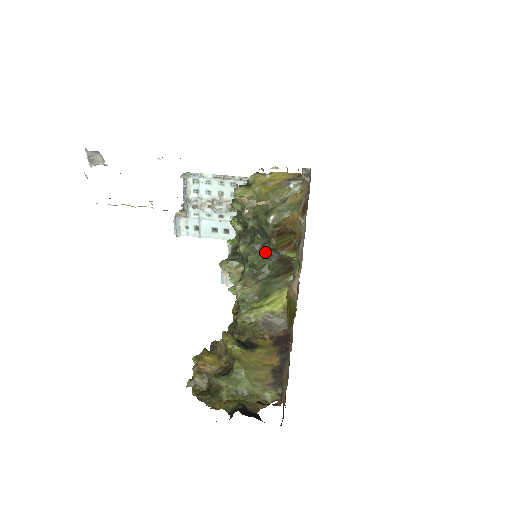
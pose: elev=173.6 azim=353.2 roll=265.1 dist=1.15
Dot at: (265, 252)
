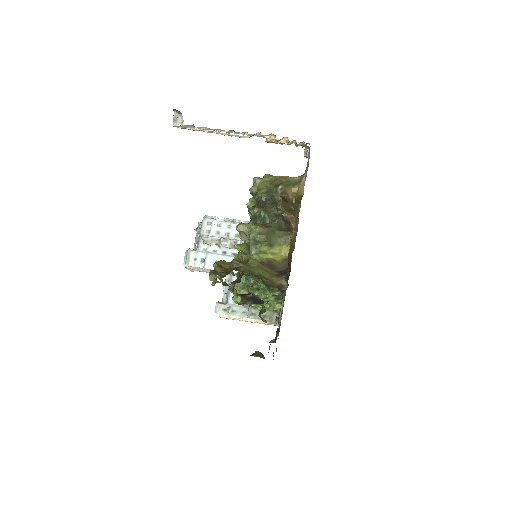
Dot at: (273, 211)
